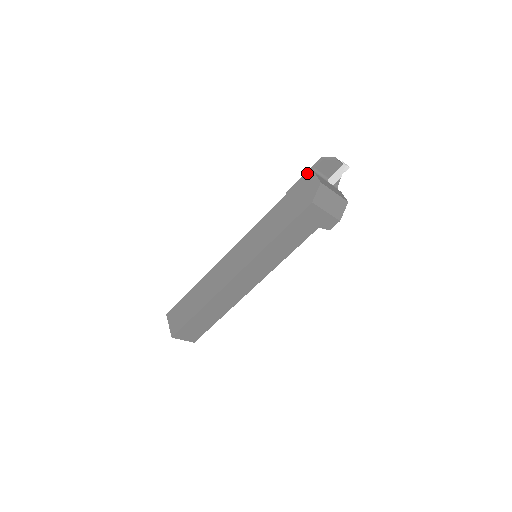
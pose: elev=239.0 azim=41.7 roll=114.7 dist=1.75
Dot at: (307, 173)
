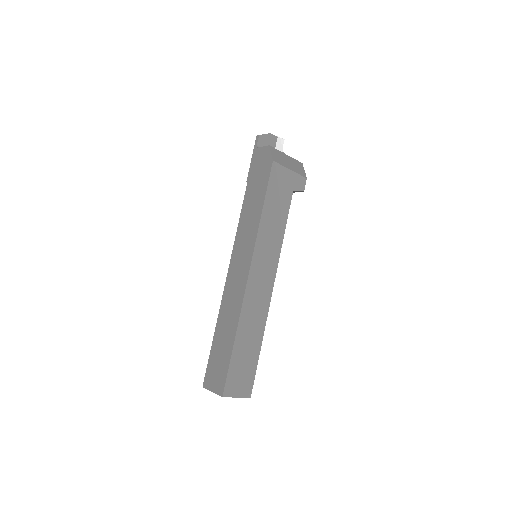
Dot at: (253, 154)
